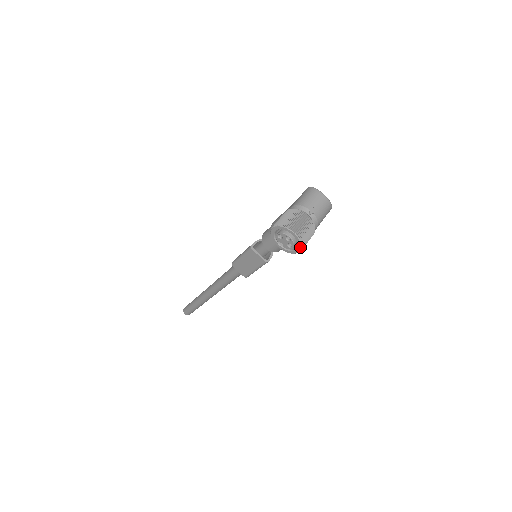
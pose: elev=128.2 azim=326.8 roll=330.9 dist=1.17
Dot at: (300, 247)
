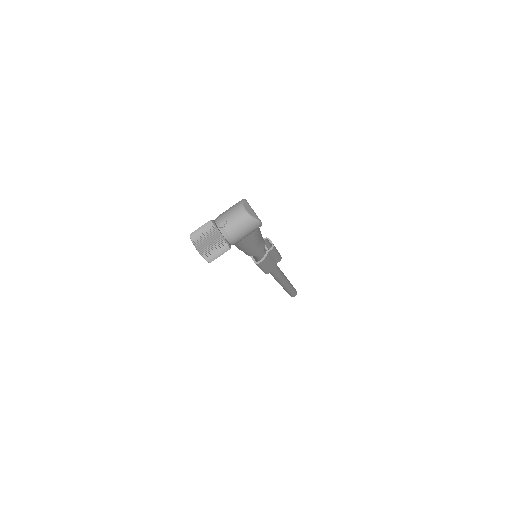
Dot at: (204, 258)
